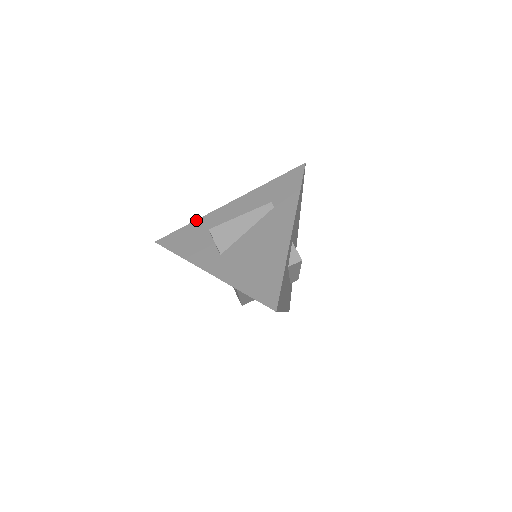
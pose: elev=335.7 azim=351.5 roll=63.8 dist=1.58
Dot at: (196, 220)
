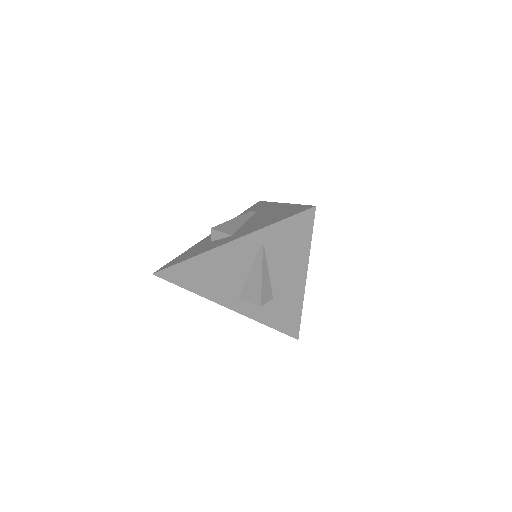
Dot at: (187, 250)
